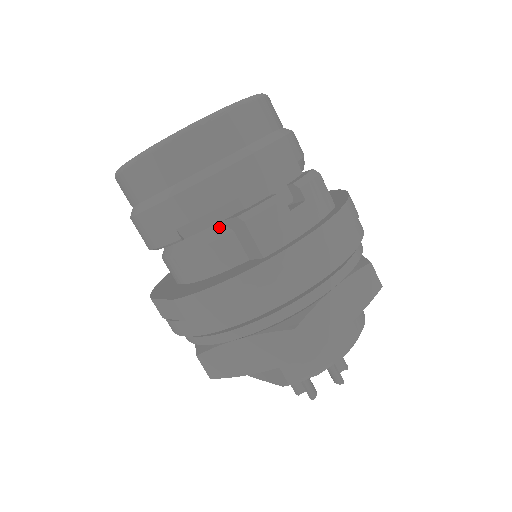
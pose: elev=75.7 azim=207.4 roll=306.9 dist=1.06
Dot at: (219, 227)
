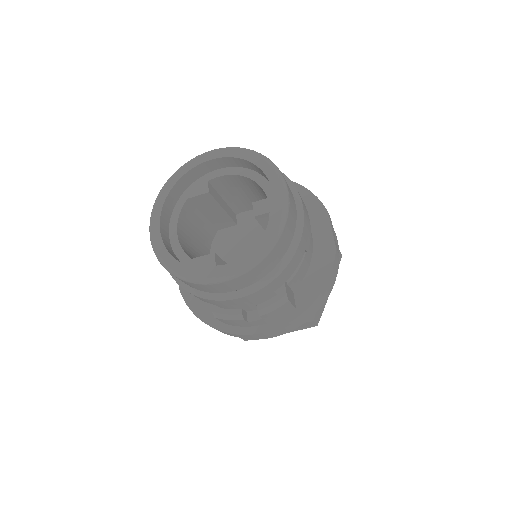
Dot at: occluded
